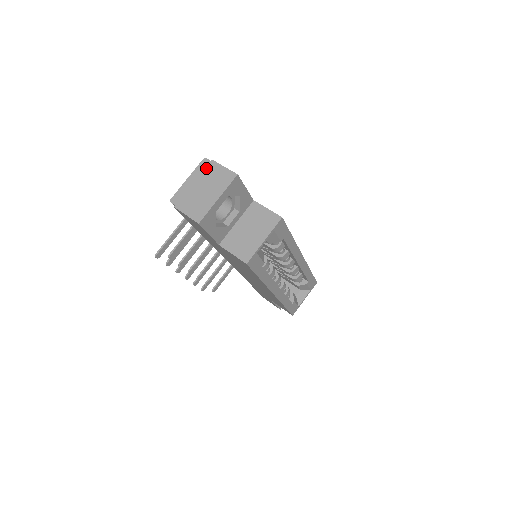
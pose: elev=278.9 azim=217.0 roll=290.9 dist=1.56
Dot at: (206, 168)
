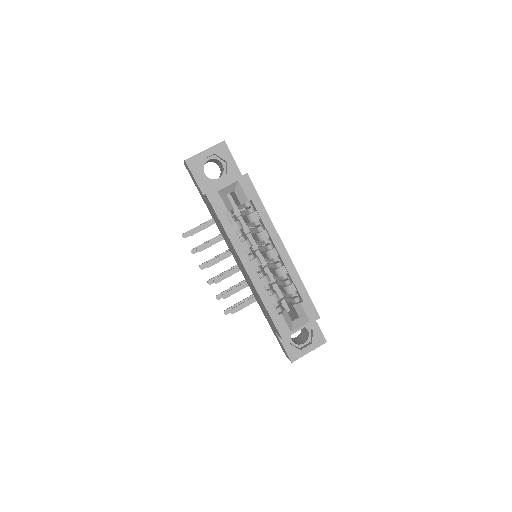
Dot at: occluded
